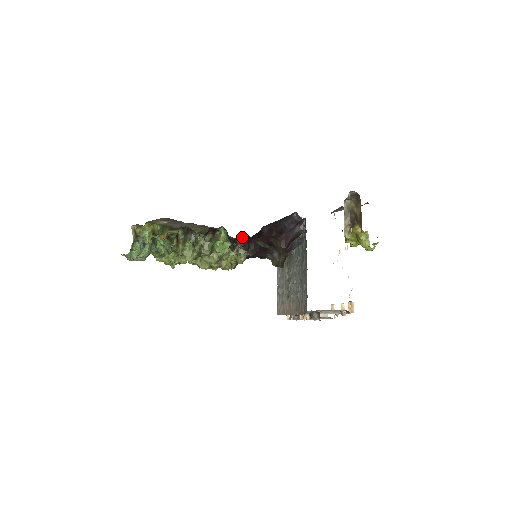
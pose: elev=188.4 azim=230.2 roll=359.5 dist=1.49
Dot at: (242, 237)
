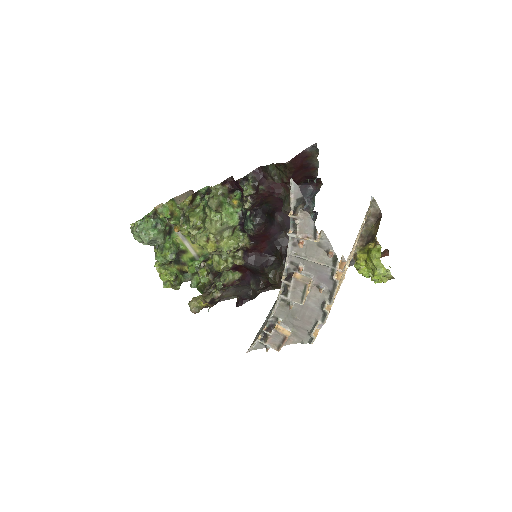
Dot at: (256, 170)
